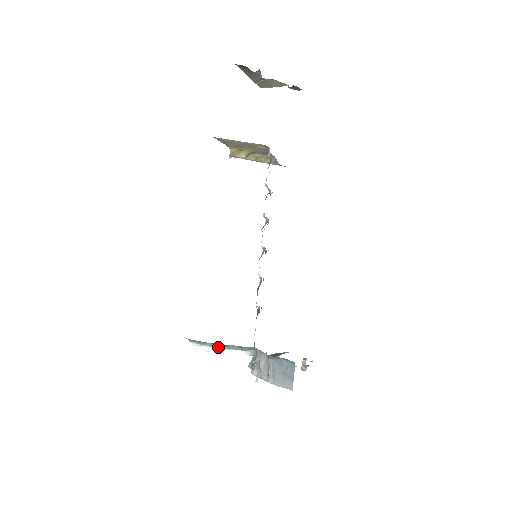
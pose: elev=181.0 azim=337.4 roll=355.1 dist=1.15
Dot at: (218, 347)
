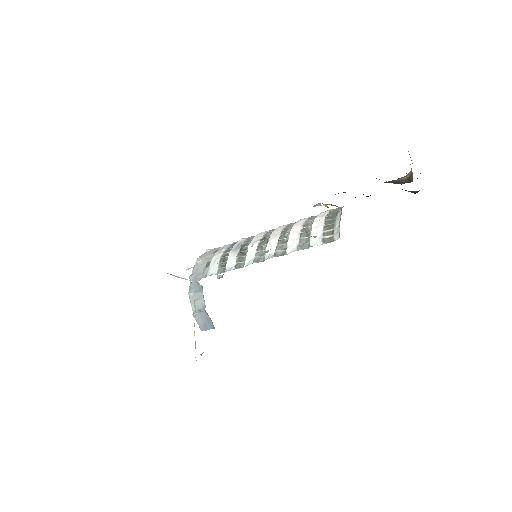
Dot at: occluded
